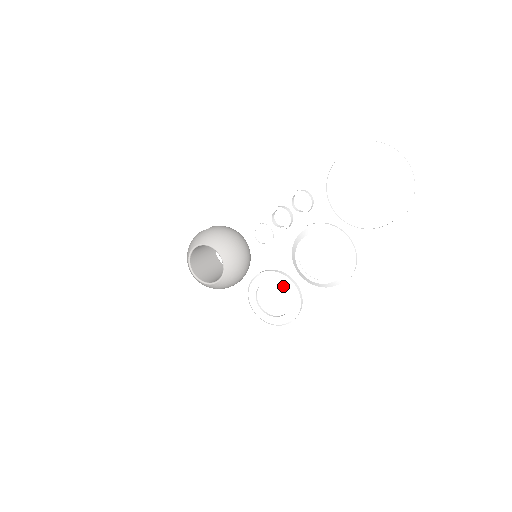
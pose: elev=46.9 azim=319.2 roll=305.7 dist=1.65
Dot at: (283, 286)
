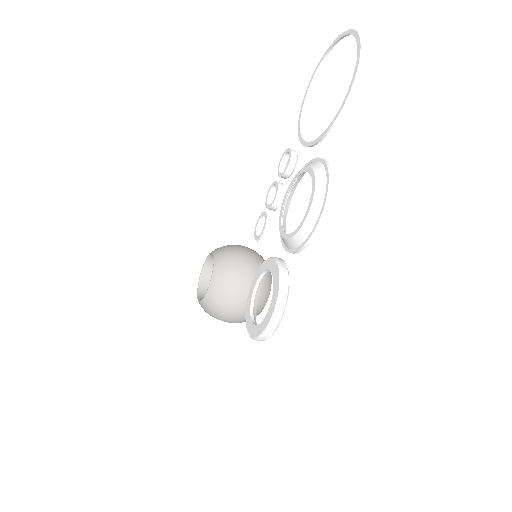
Dot at: (269, 270)
